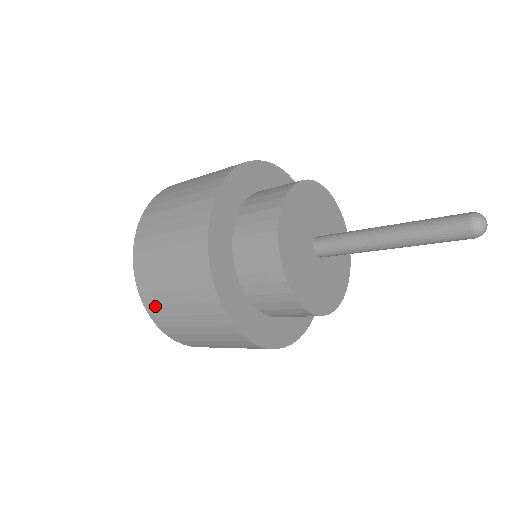
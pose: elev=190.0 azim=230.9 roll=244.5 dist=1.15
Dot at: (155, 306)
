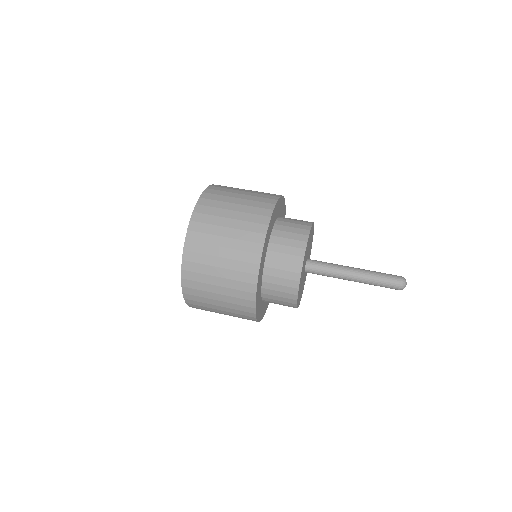
Dot at: (193, 289)
